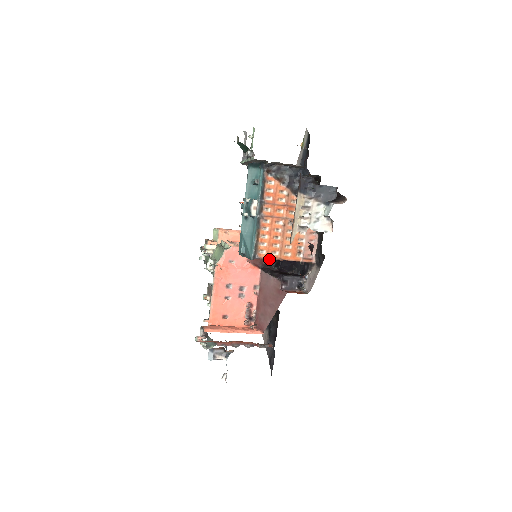
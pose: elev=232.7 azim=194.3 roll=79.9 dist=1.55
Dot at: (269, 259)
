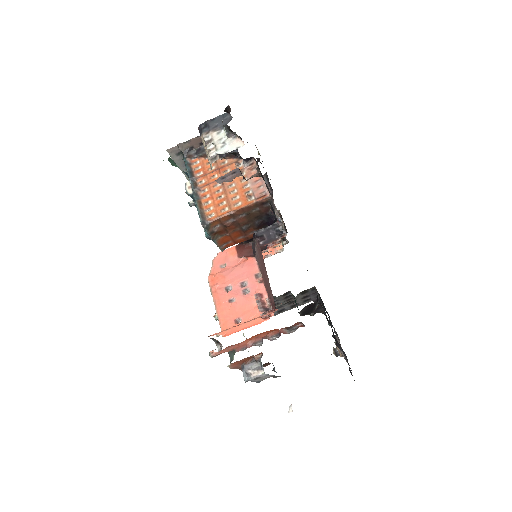
Dot at: occluded
